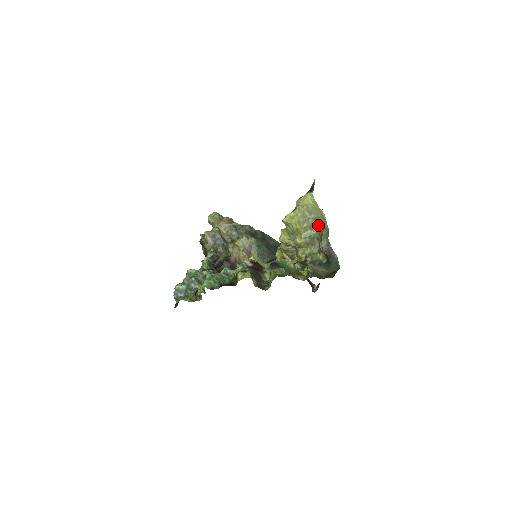
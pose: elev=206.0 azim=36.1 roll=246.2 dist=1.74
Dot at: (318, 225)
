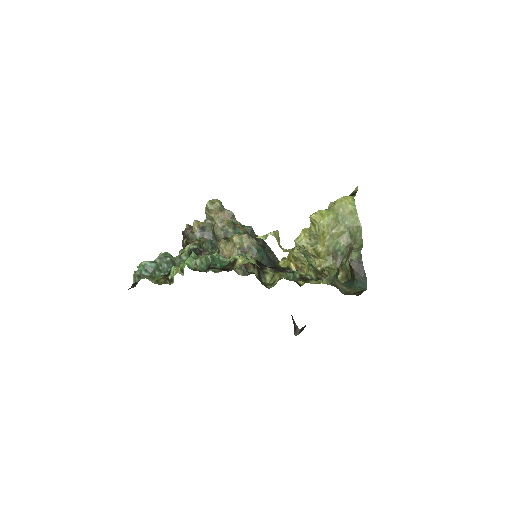
Dot at: (349, 236)
